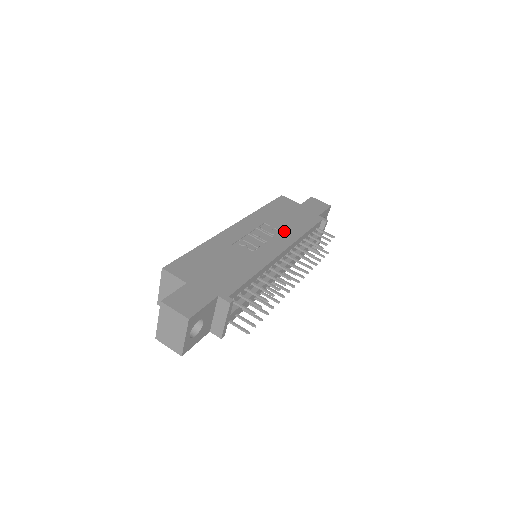
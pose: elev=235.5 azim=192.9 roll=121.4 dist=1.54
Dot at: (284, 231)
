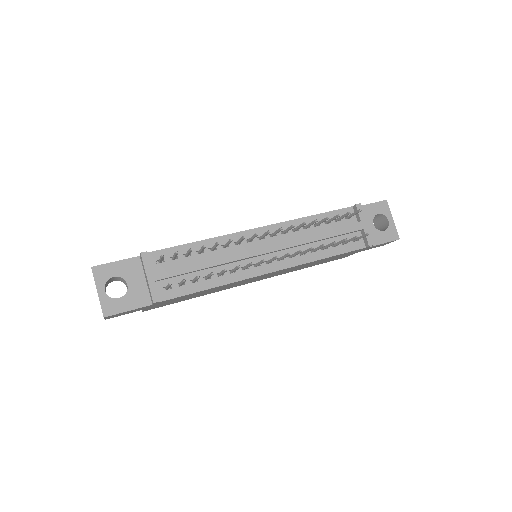
Dot at: occluded
